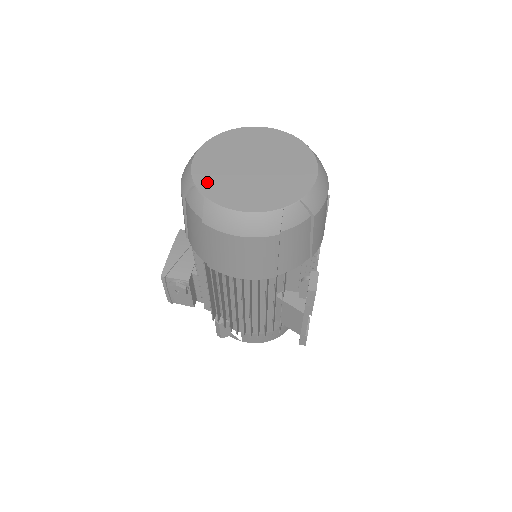
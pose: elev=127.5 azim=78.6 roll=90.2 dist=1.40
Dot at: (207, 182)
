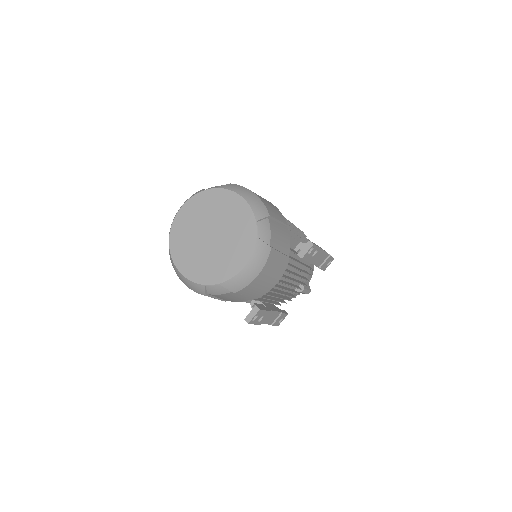
Dot at: (176, 237)
